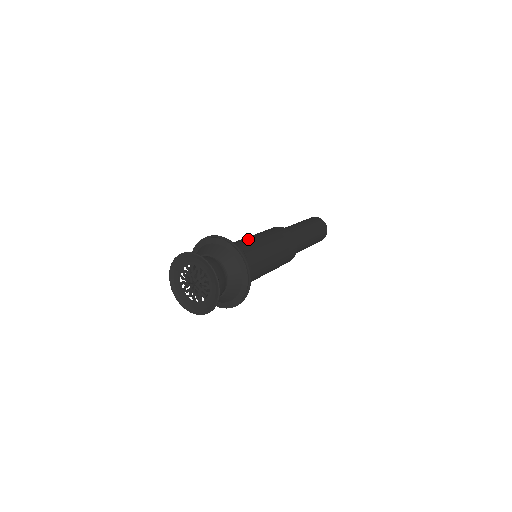
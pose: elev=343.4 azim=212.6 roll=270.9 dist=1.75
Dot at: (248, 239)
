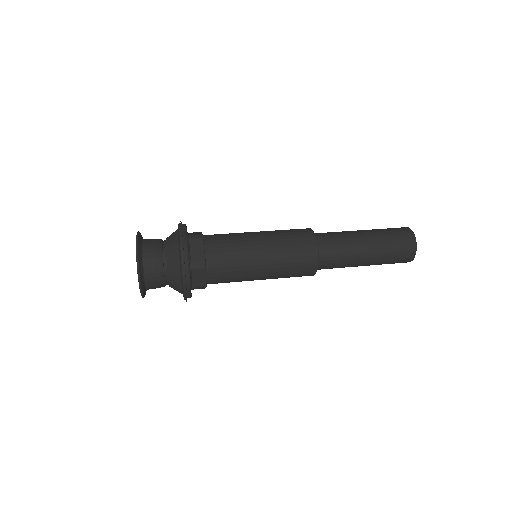
Dot at: (237, 233)
